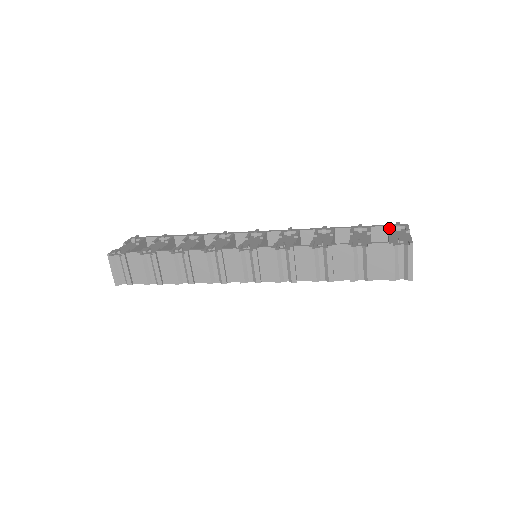
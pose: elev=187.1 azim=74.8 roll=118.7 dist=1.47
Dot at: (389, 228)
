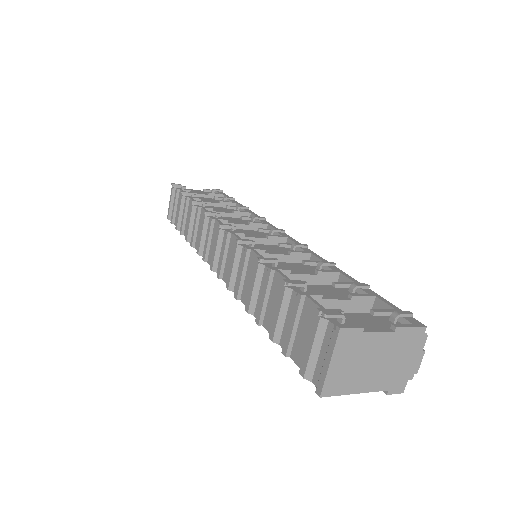
Dot at: (385, 309)
